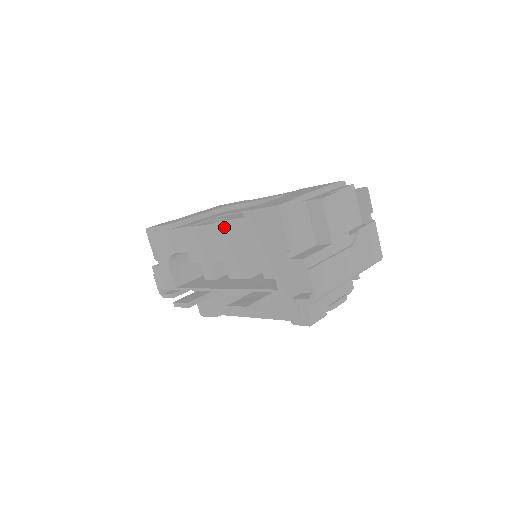
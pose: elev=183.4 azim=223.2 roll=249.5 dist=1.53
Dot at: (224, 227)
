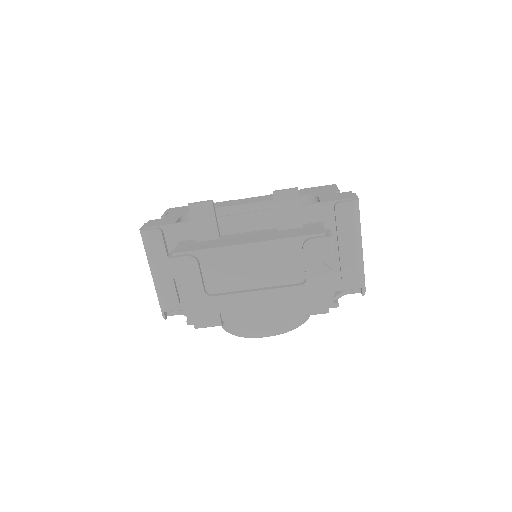
Dot at: occluded
